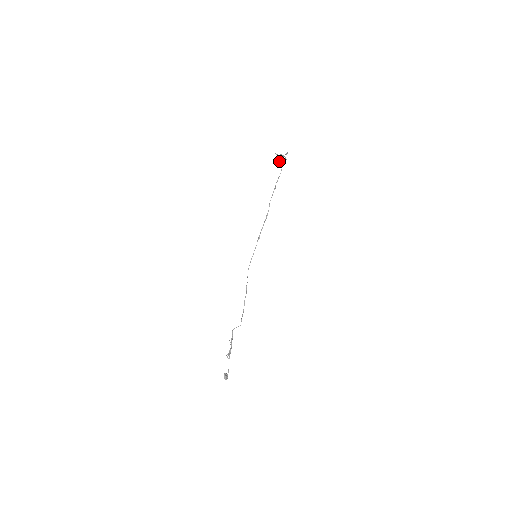
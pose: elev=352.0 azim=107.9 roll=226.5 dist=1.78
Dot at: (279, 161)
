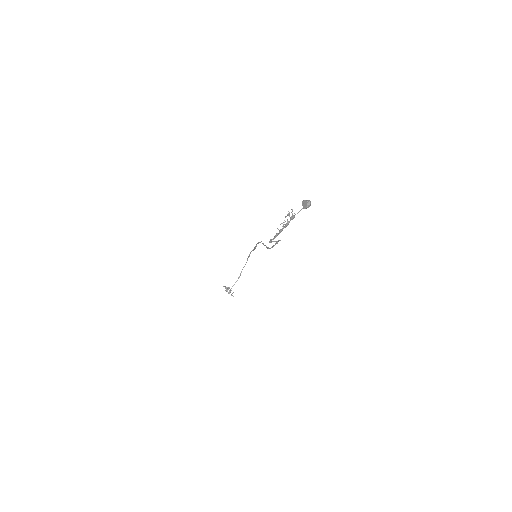
Dot at: (229, 287)
